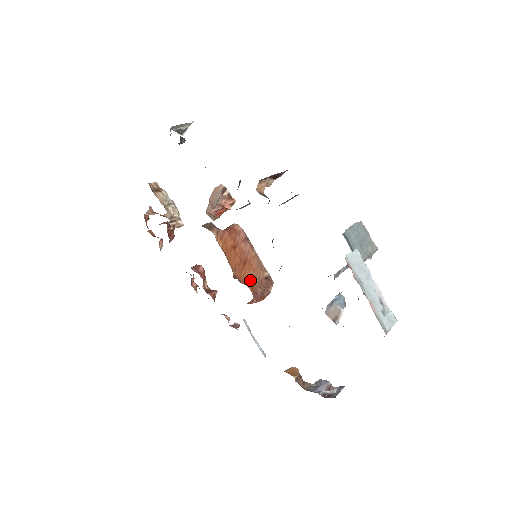
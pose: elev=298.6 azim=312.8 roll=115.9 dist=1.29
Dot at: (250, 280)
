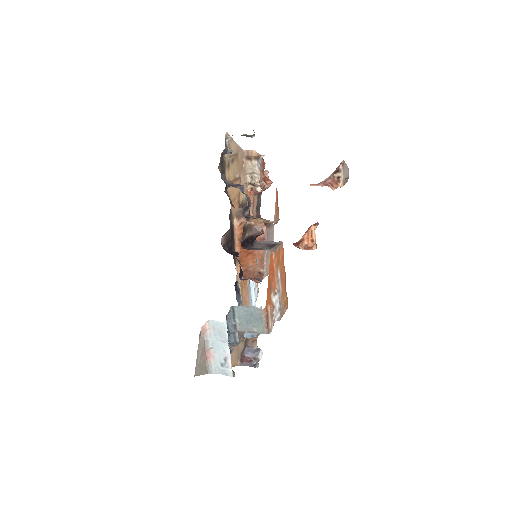
Dot at: (246, 266)
